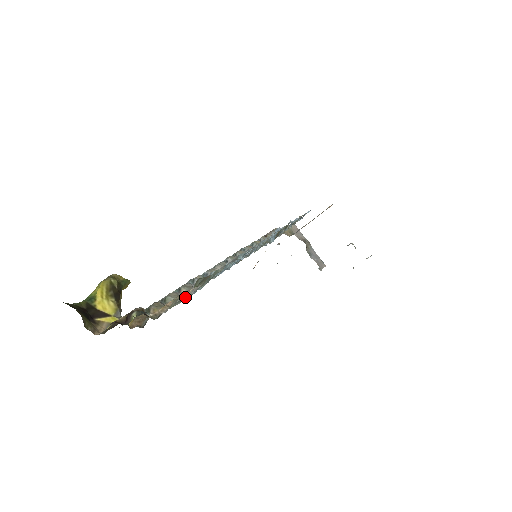
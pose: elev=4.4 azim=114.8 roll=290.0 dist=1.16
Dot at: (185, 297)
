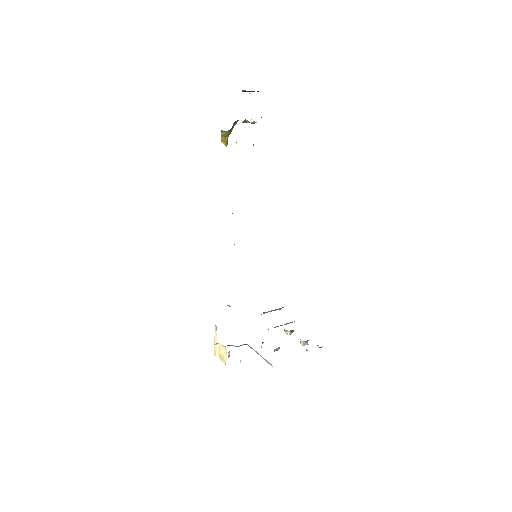
Dot at: occluded
